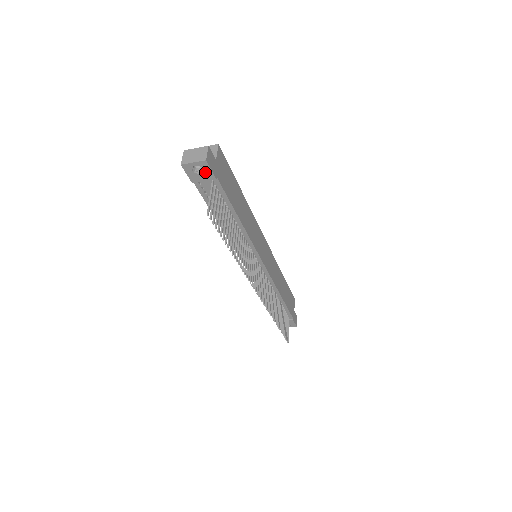
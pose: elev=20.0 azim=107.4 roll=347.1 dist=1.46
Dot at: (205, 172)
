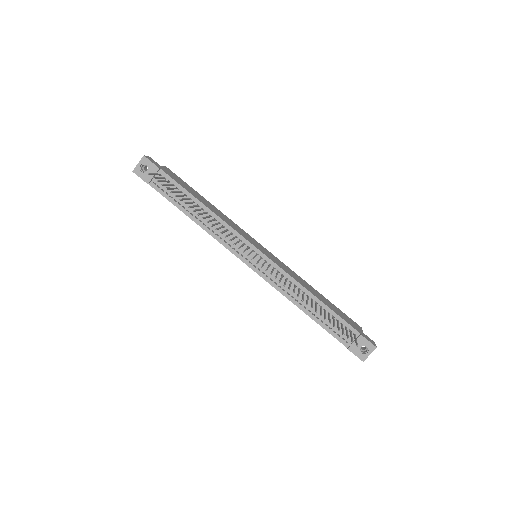
Dot at: (149, 167)
